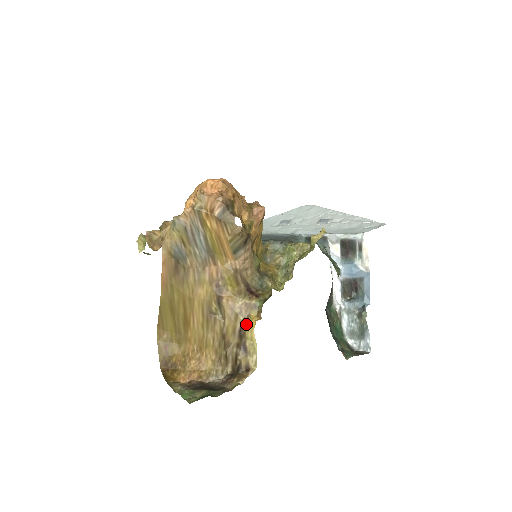
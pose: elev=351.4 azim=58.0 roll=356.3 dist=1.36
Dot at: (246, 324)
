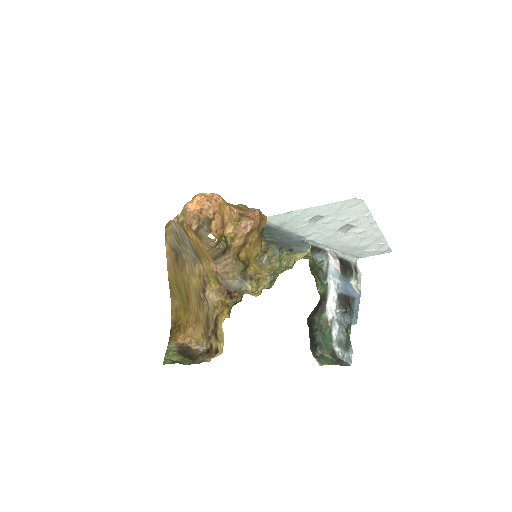
Dot at: (219, 317)
